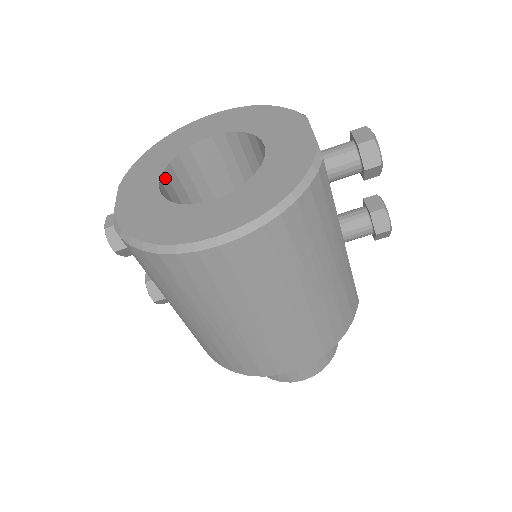
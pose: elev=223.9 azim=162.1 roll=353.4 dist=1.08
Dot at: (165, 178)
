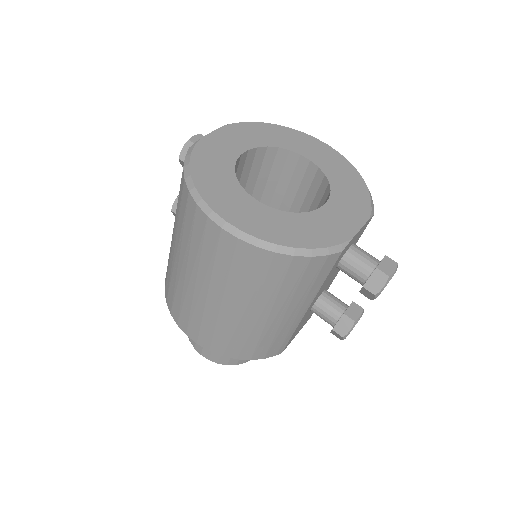
Dot at: (254, 152)
